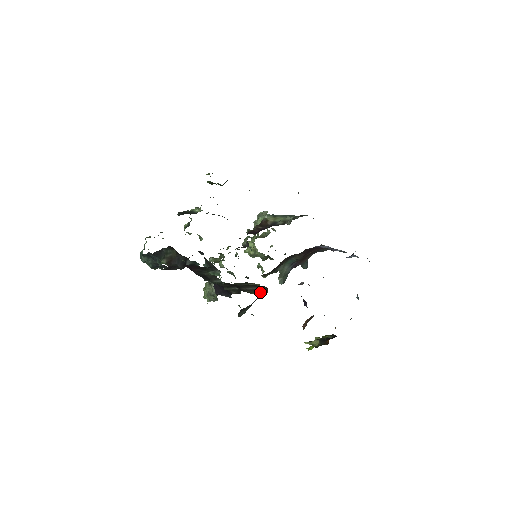
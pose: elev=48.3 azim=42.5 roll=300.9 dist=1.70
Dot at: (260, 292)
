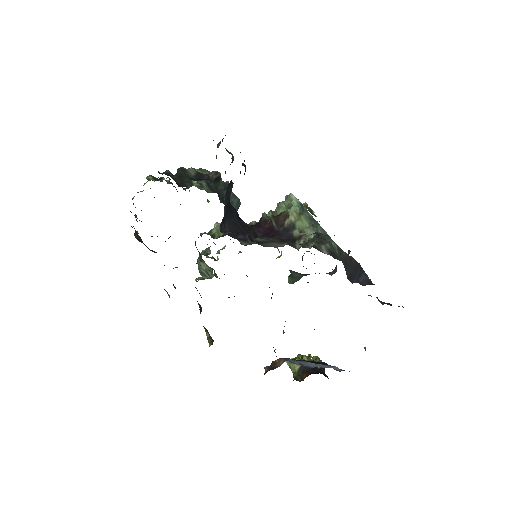
Dot at: (208, 336)
